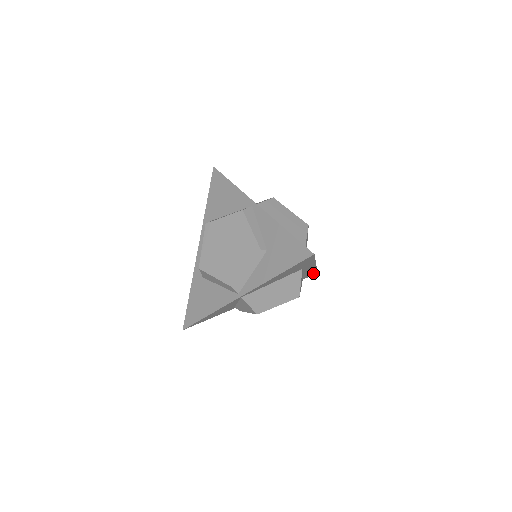
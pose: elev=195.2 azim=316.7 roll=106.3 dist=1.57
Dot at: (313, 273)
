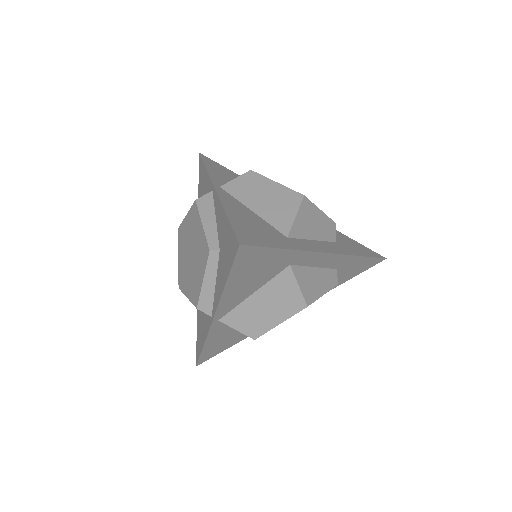
Dot at: (369, 261)
